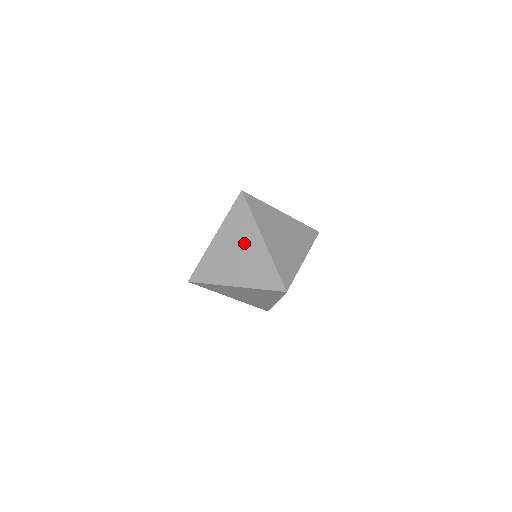
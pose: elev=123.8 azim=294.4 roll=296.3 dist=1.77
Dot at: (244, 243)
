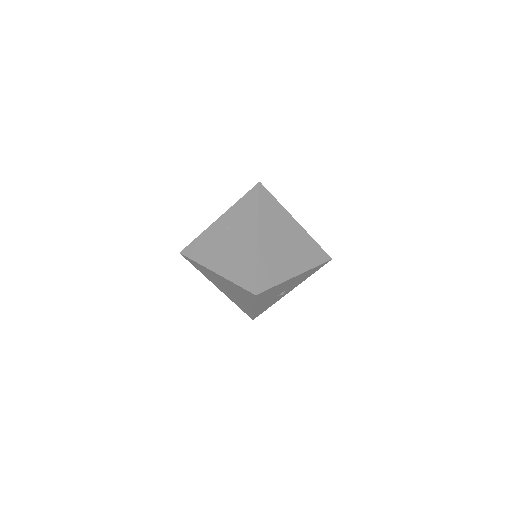
Dot at: (240, 233)
